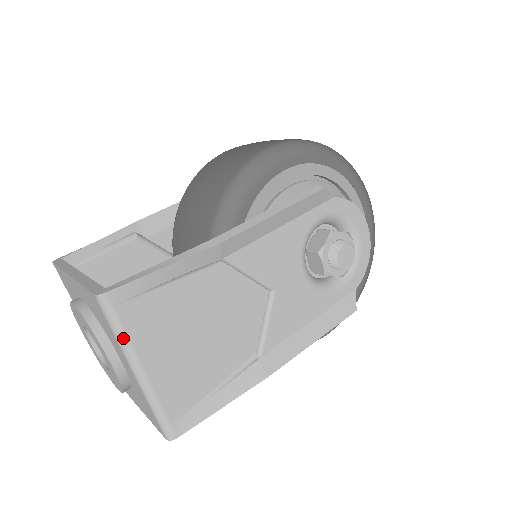
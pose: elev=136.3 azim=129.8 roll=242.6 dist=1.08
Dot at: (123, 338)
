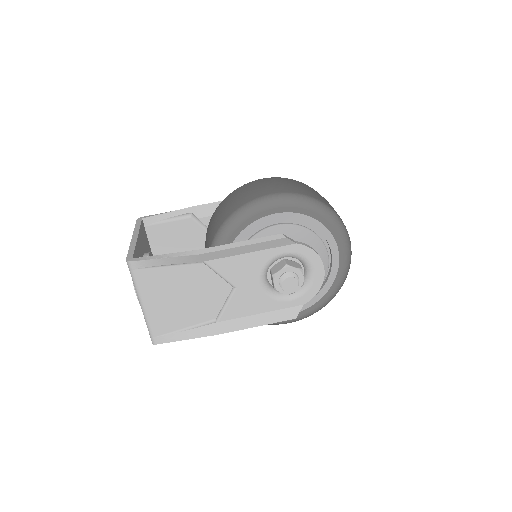
Dot at: (136, 286)
